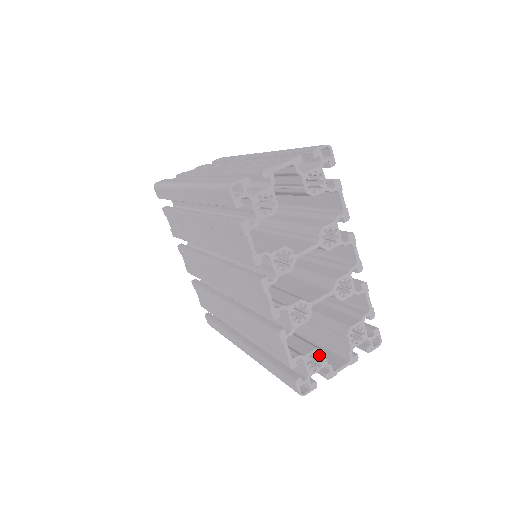
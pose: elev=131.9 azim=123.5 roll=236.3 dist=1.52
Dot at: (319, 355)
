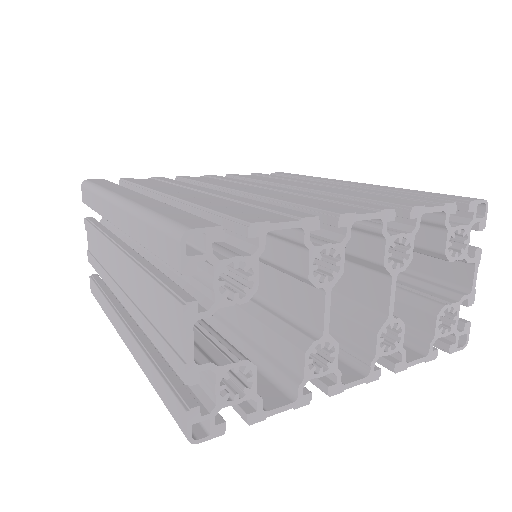
Dot at: (444, 310)
